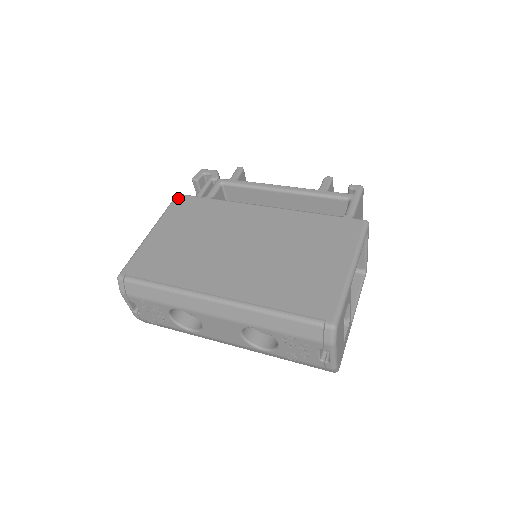
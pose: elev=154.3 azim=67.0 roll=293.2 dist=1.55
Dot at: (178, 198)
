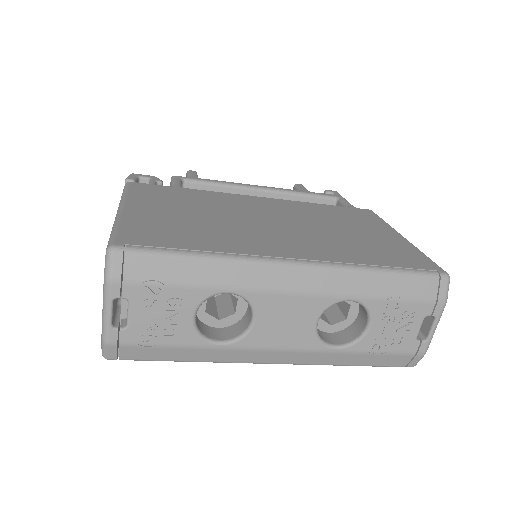
Dot at: (134, 184)
